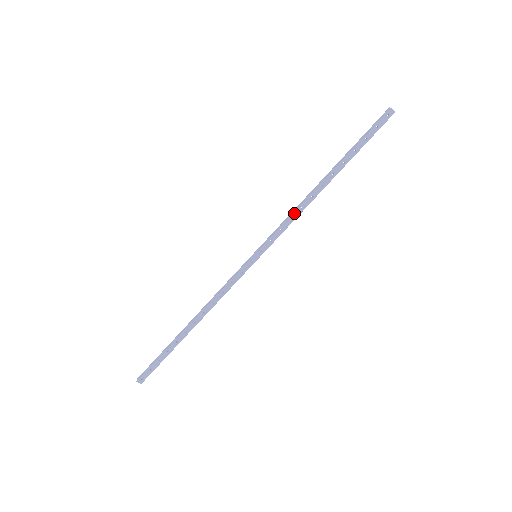
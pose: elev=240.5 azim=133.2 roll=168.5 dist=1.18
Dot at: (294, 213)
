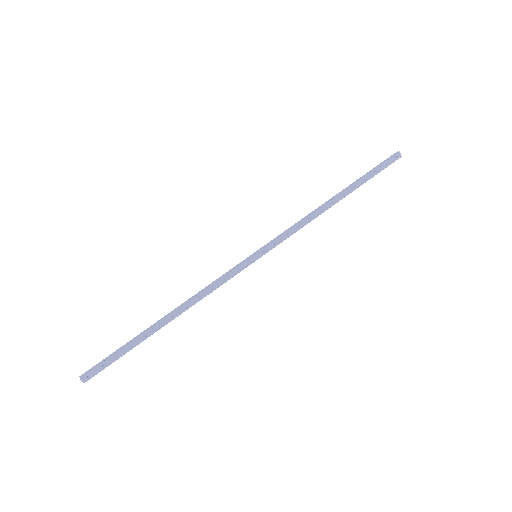
Dot at: (303, 221)
